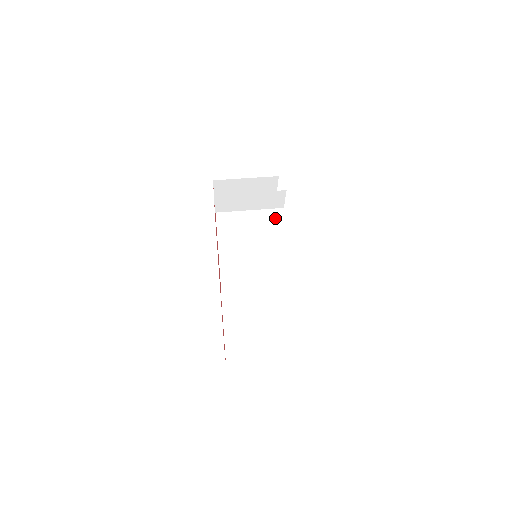
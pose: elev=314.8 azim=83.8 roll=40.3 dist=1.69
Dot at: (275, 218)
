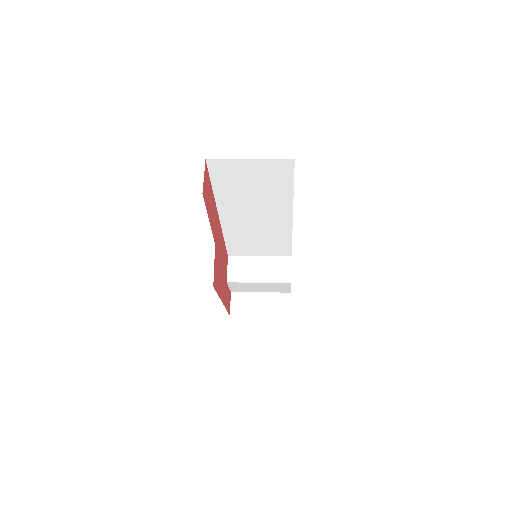
Dot at: occluded
